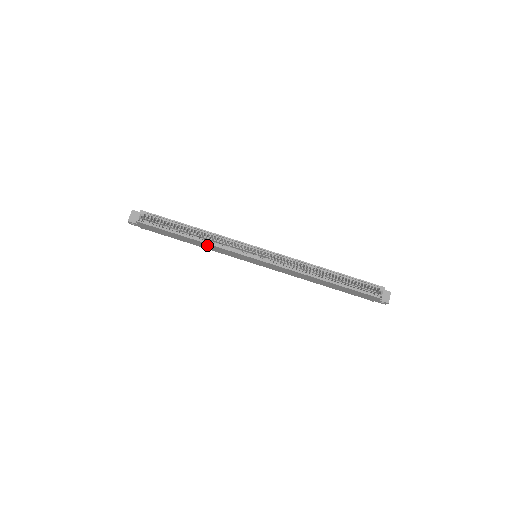
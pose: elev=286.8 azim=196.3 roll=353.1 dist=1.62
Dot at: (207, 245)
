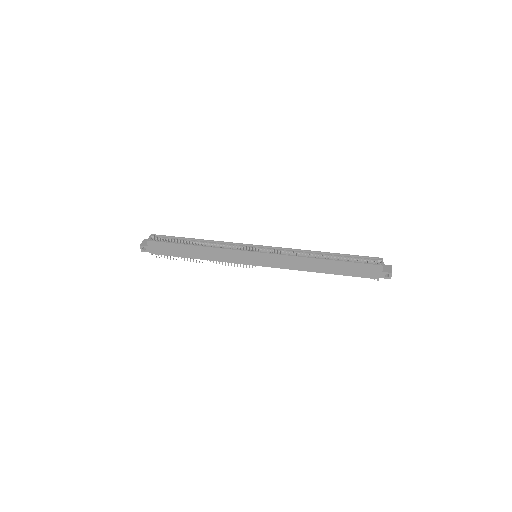
Dot at: (210, 251)
